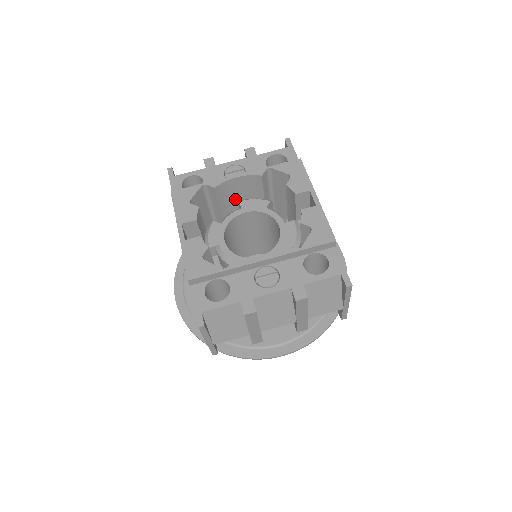
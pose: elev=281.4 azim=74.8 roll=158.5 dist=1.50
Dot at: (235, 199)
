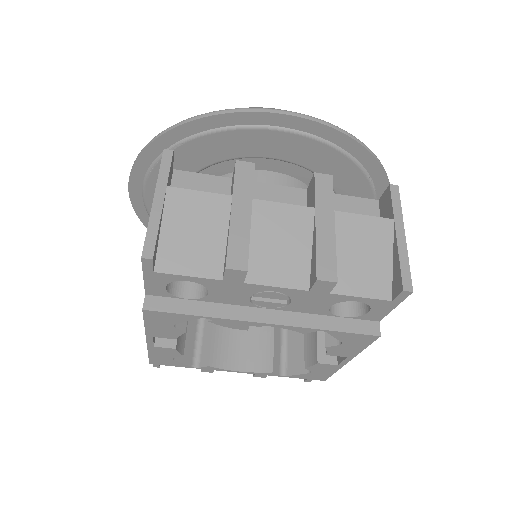
Dot at: occluded
